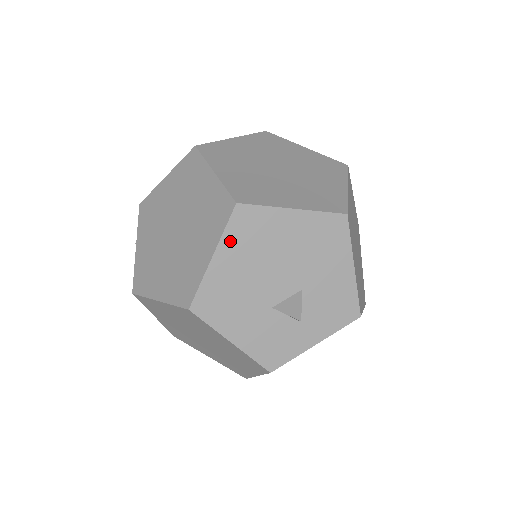
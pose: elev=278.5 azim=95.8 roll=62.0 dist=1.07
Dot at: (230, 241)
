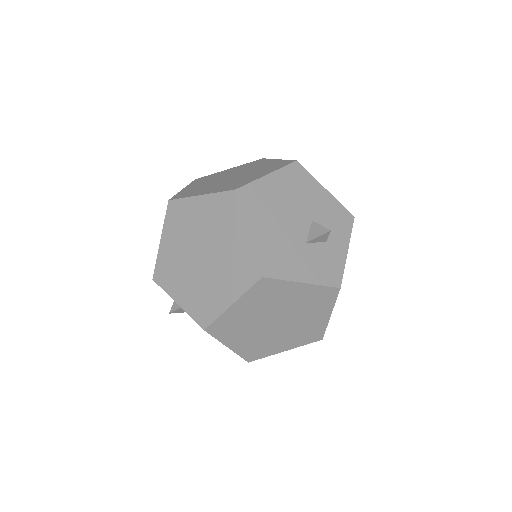
Dot at: (250, 215)
